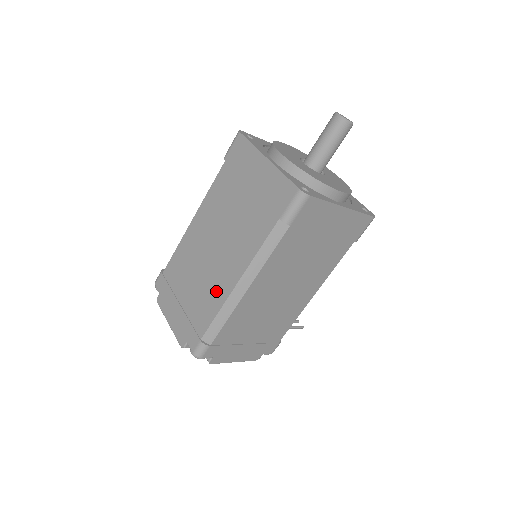
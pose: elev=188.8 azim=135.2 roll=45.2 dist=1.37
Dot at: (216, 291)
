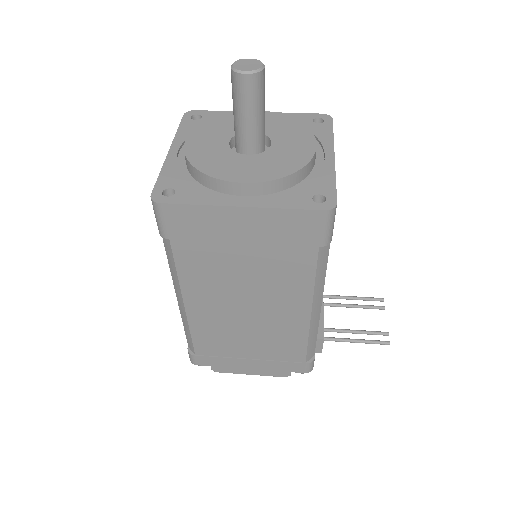
Dot at: occluded
